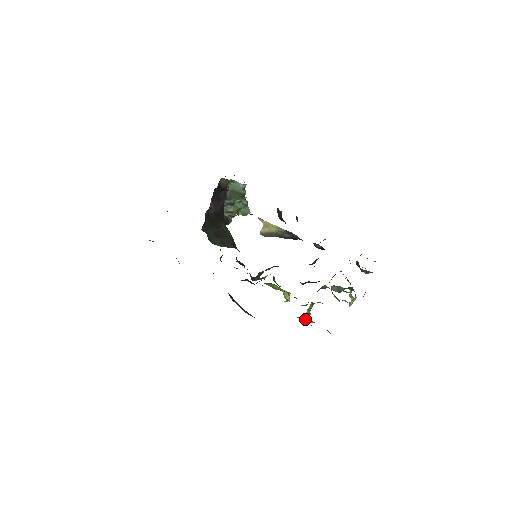
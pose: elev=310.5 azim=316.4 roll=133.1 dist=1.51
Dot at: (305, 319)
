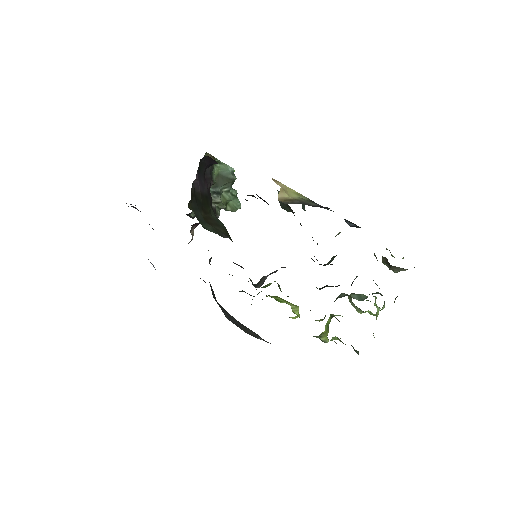
Dot at: (322, 338)
